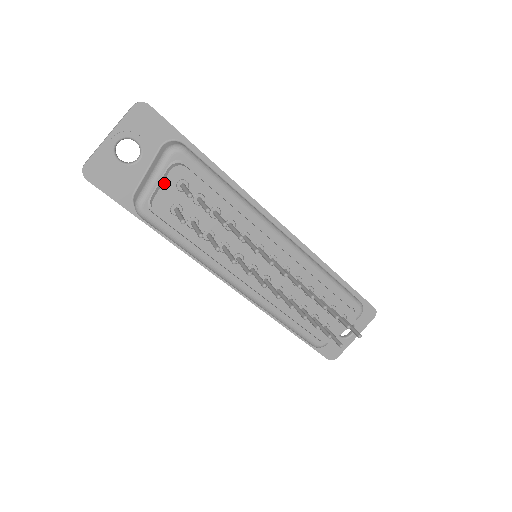
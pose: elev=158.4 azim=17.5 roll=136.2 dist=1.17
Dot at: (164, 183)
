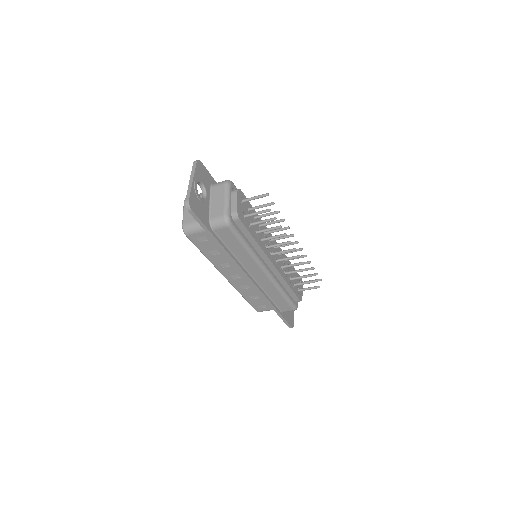
Dot at: (237, 200)
